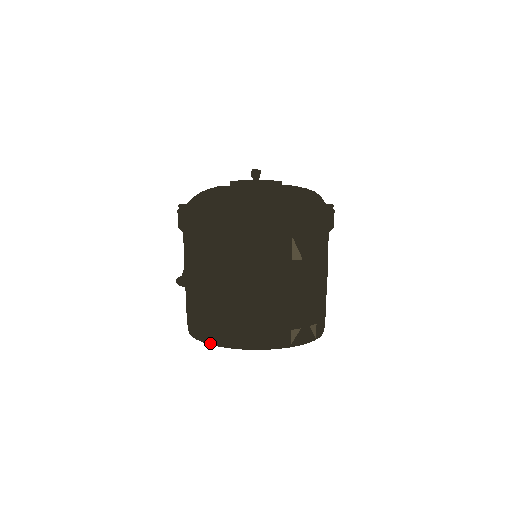
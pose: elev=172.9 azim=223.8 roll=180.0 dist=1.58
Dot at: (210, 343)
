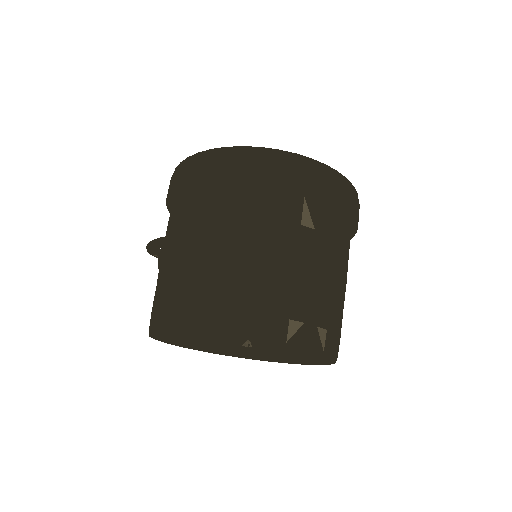
Dot at: (172, 329)
